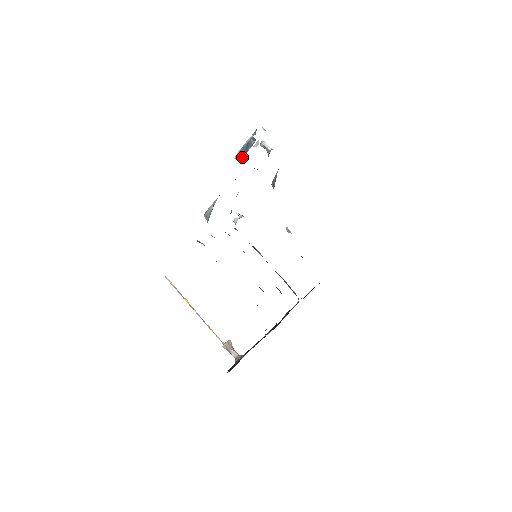
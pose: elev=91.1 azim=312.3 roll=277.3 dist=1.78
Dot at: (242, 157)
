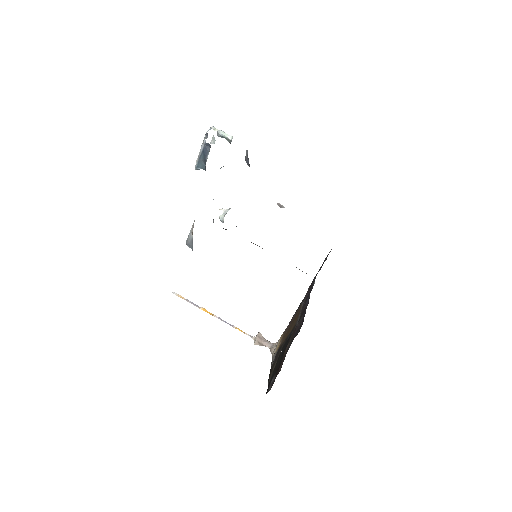
Dot at: (203, 166)
